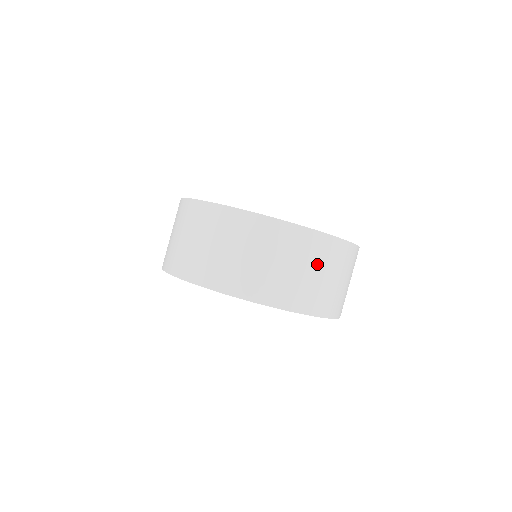
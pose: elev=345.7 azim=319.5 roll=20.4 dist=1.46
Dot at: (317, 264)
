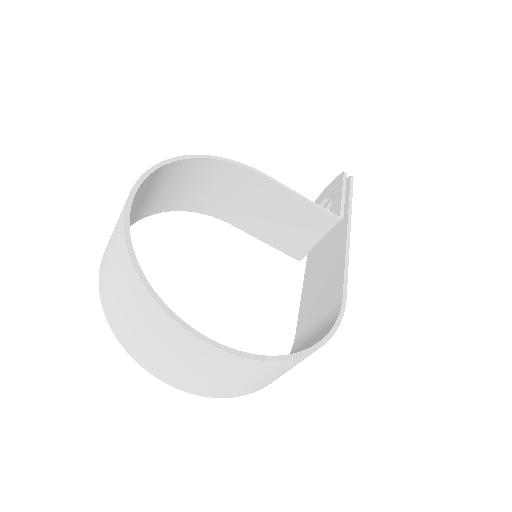
Dot at: (174, 350)
